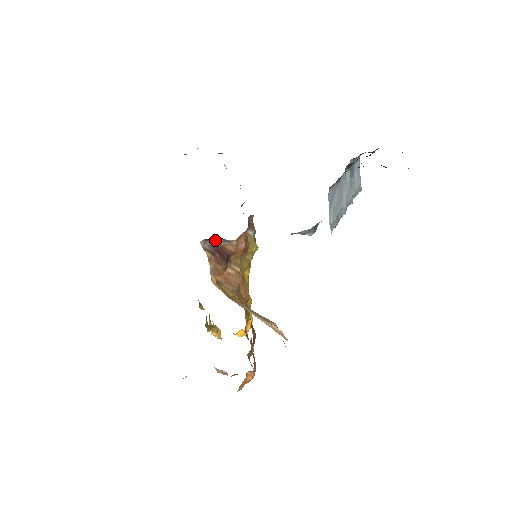
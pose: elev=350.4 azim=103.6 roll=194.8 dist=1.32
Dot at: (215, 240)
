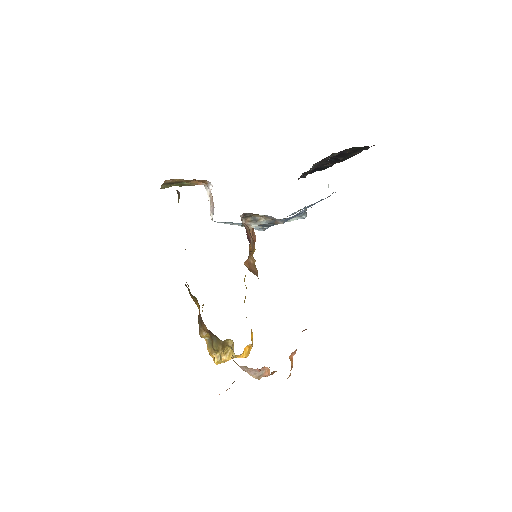
Dot at: (243, 222)
